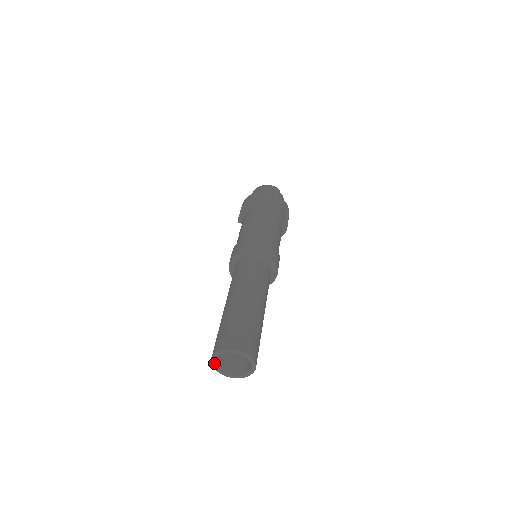
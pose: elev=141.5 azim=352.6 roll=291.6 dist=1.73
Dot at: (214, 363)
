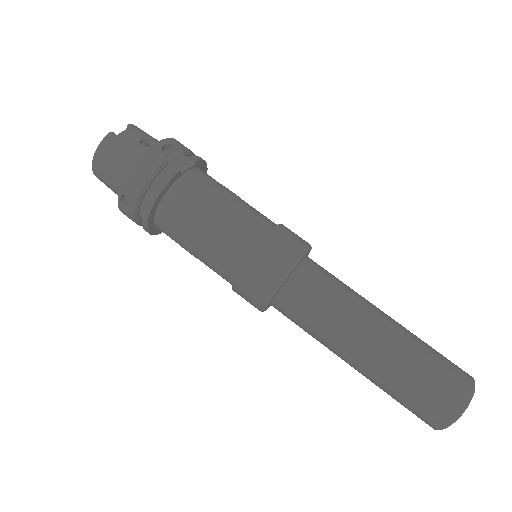
Dot at: occluded
